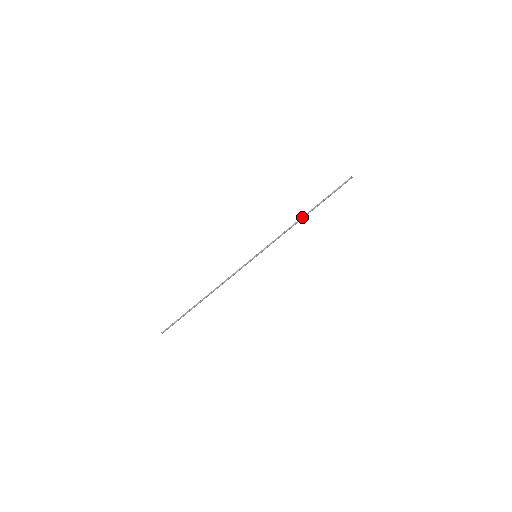
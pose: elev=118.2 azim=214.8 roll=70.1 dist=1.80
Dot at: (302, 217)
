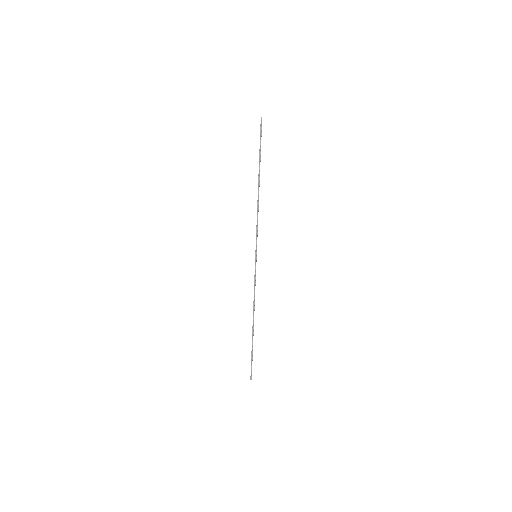
Dot at: (258, 190)
